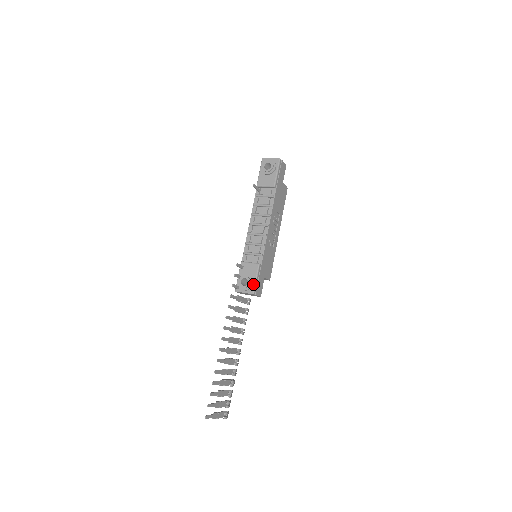
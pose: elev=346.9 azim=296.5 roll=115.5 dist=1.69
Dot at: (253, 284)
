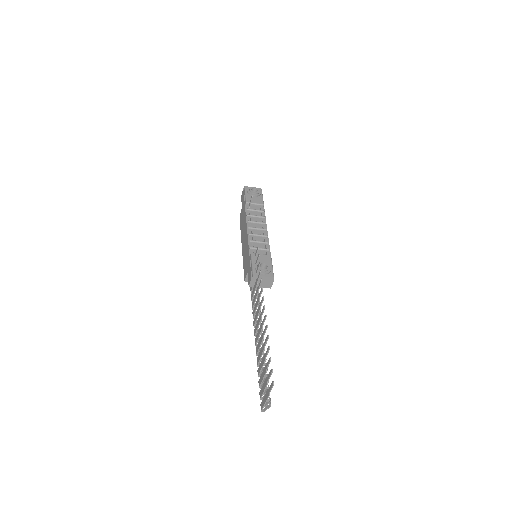
Dot at: (271, 269)
